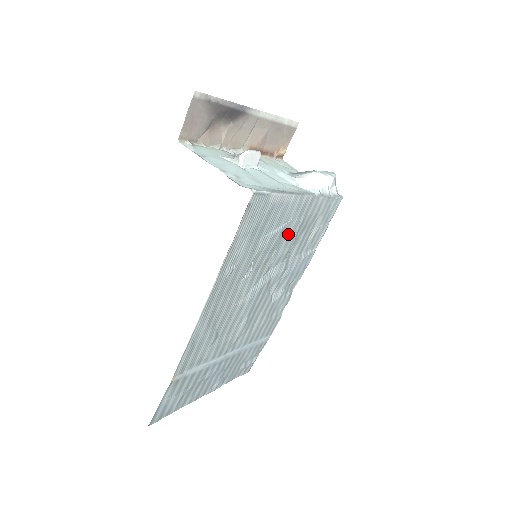
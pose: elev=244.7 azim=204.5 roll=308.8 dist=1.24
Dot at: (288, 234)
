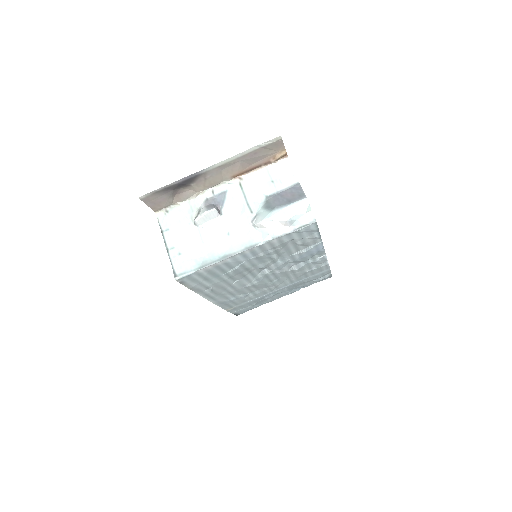
Dot at: (256, 261)
